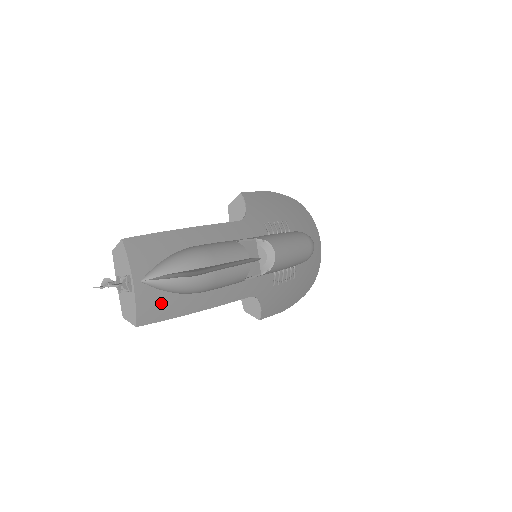
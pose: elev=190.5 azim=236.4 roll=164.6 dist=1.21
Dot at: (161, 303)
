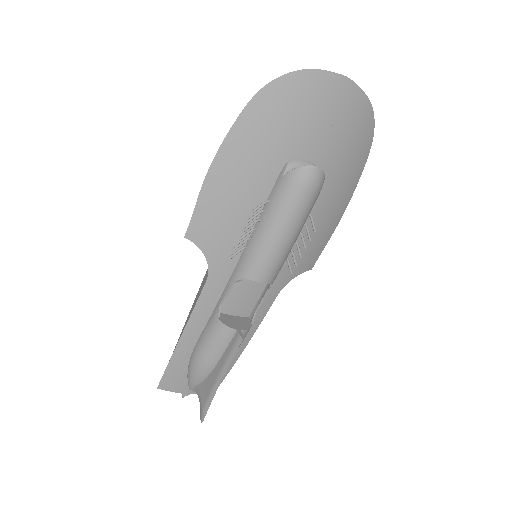
Dot at: occluded
